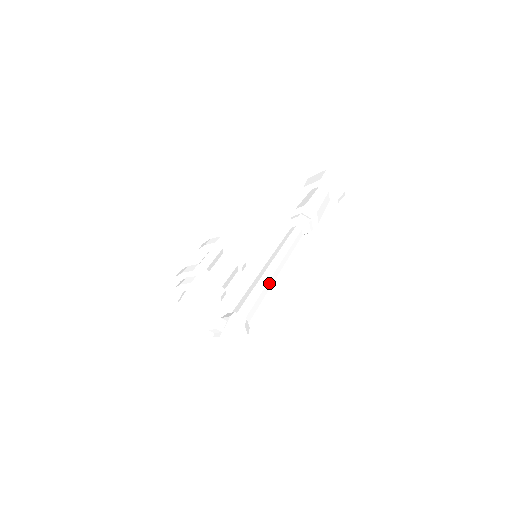
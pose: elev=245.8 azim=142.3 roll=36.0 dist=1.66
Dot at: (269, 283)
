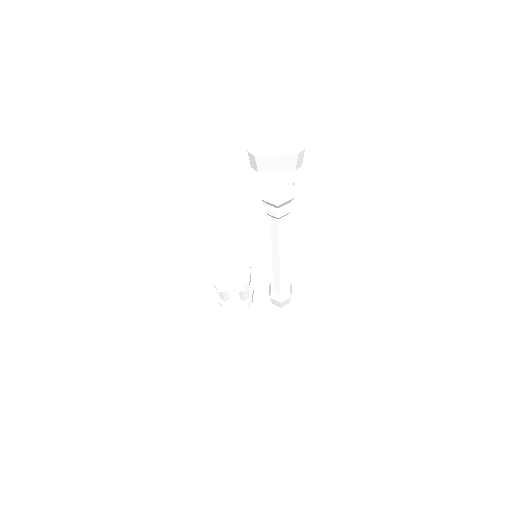
Dot at: (282, 269)
